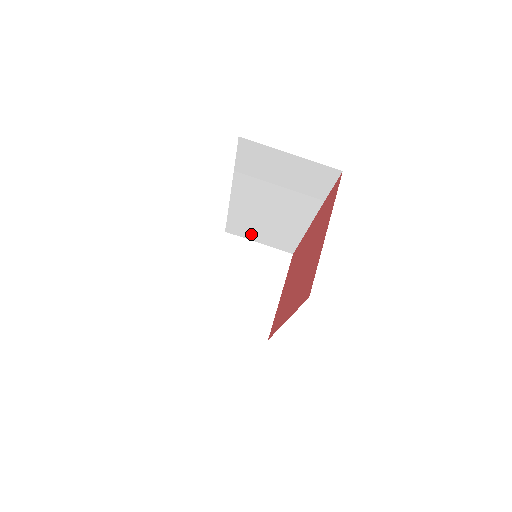
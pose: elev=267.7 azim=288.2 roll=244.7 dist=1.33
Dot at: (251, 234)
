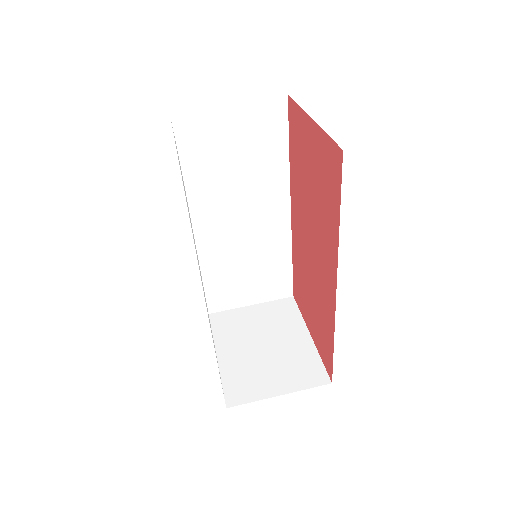
Dot at: (237, 294)
